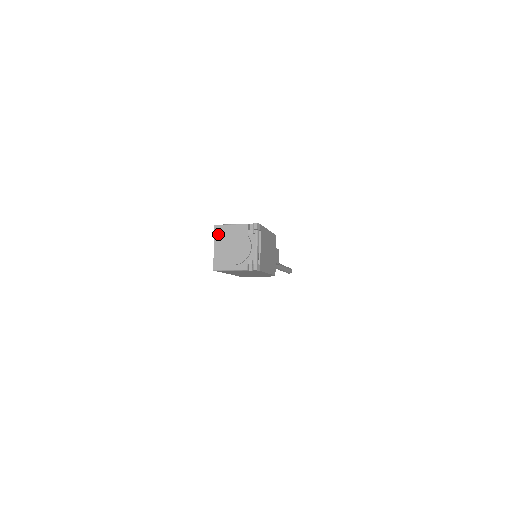
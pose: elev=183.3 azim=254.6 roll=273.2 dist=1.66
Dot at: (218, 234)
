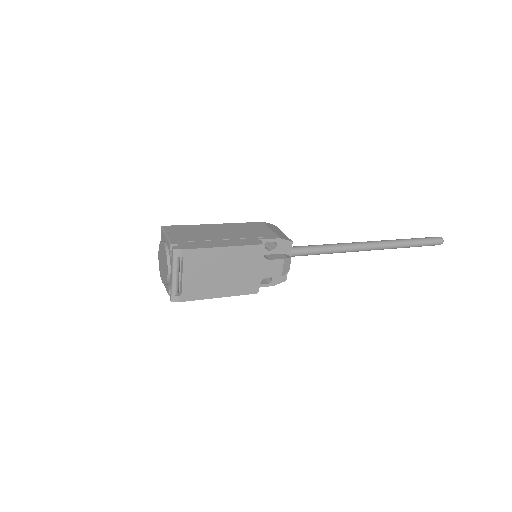
Dot at: (161, 239)
